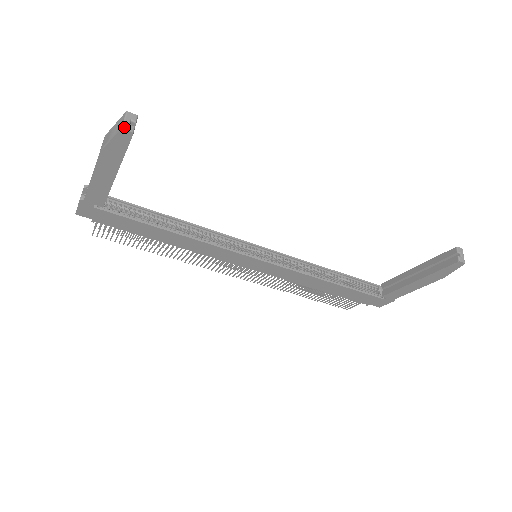
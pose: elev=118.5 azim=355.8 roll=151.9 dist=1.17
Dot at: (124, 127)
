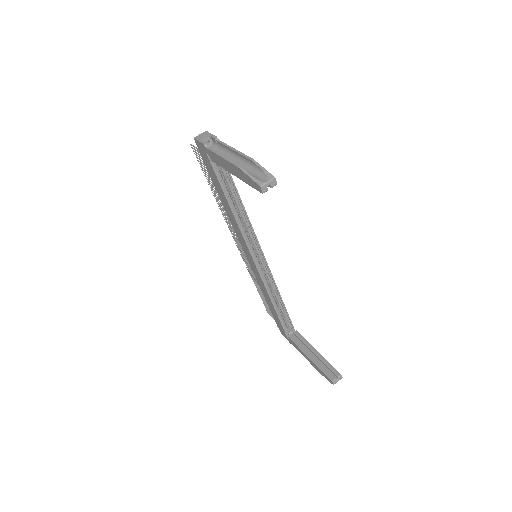
Dot at: (262, 187)
